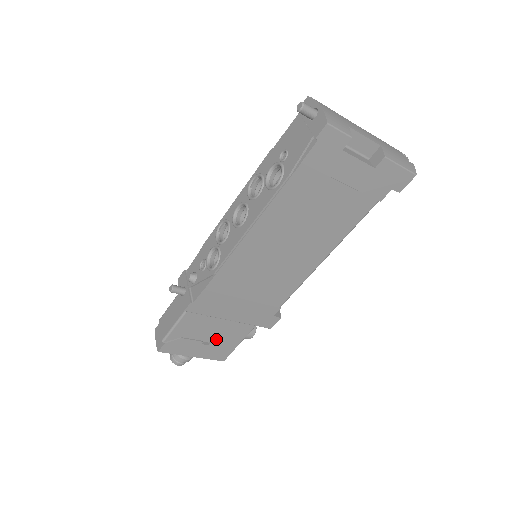
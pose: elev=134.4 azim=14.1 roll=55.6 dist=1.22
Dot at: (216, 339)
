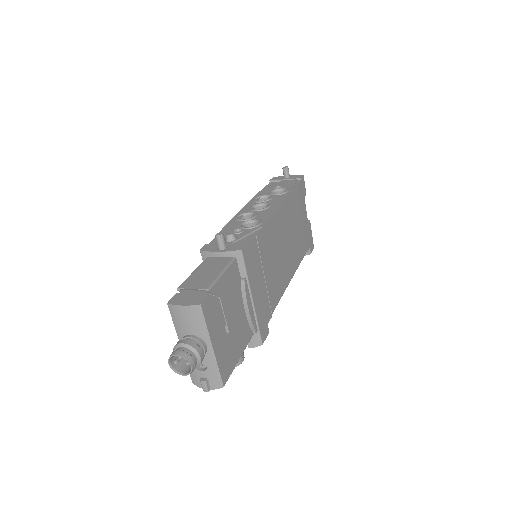
Dot at: (232, 331)
